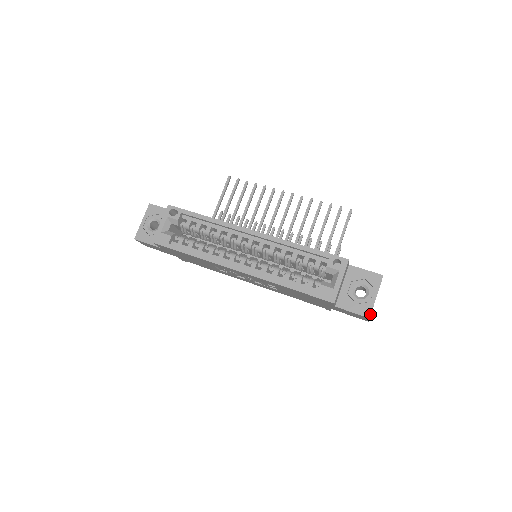
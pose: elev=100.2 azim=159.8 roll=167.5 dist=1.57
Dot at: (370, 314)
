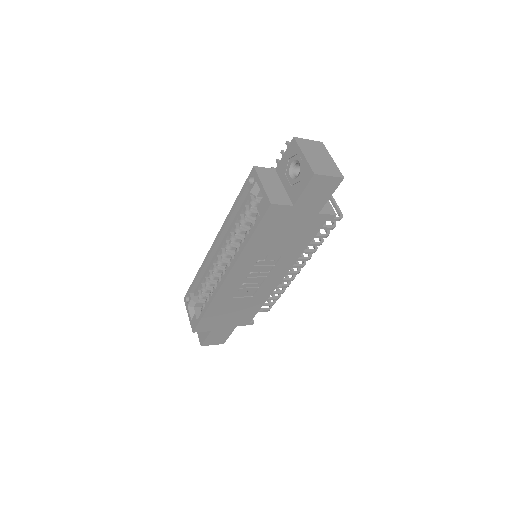
Dot at: (312, 171)
